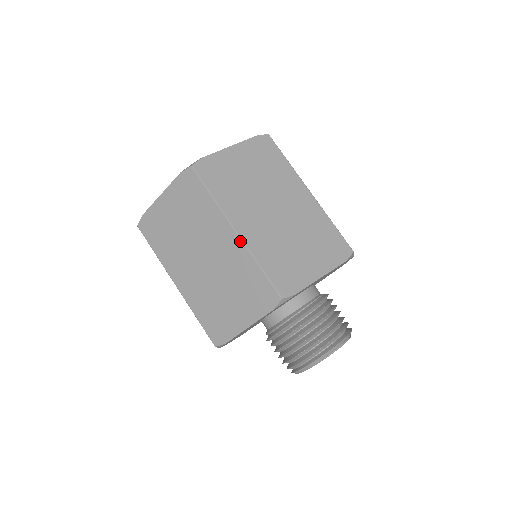
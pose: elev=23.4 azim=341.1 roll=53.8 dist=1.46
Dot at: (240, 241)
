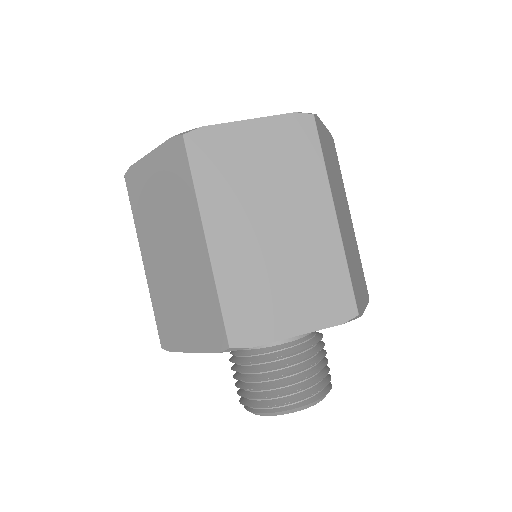
Dot at: (337, 228)
